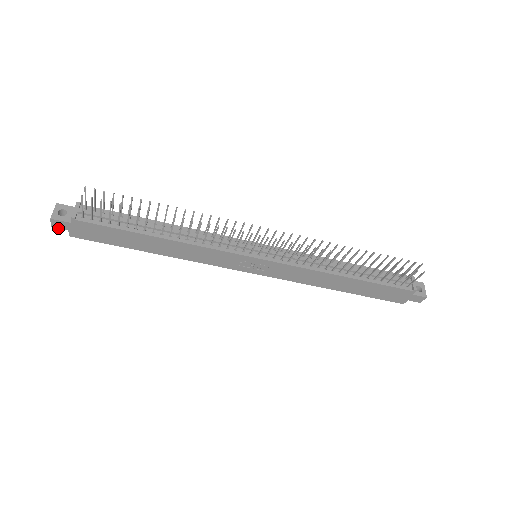
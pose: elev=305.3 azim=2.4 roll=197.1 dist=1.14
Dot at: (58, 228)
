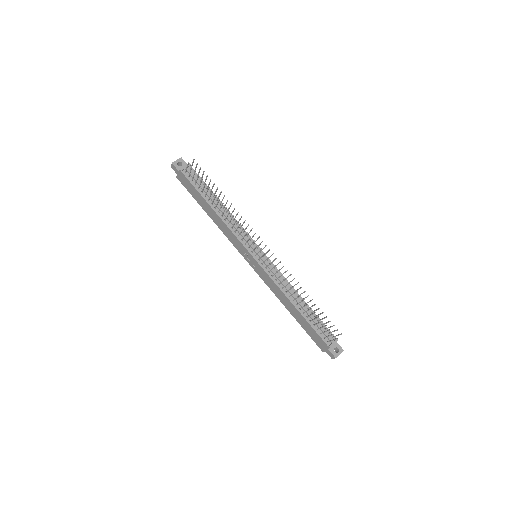
Dot at: occluded
